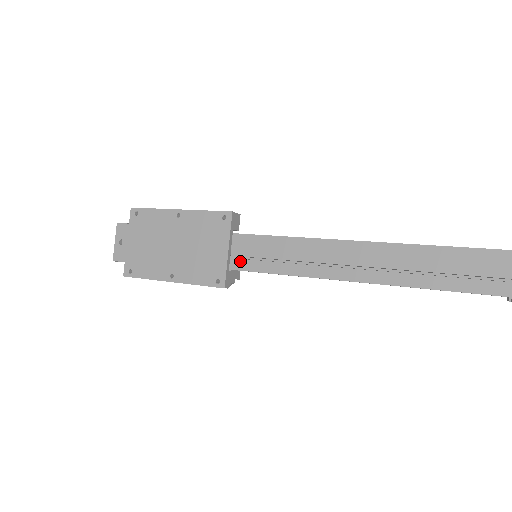
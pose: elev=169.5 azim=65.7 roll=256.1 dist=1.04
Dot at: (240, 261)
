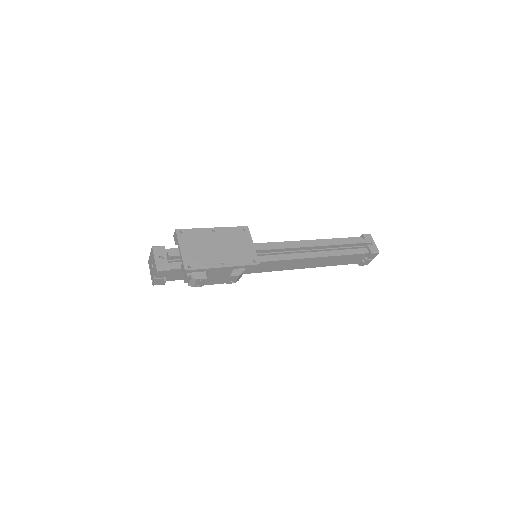
Dot at: occluded
